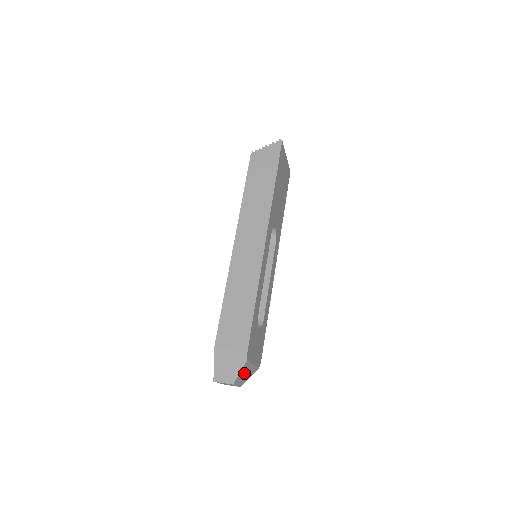
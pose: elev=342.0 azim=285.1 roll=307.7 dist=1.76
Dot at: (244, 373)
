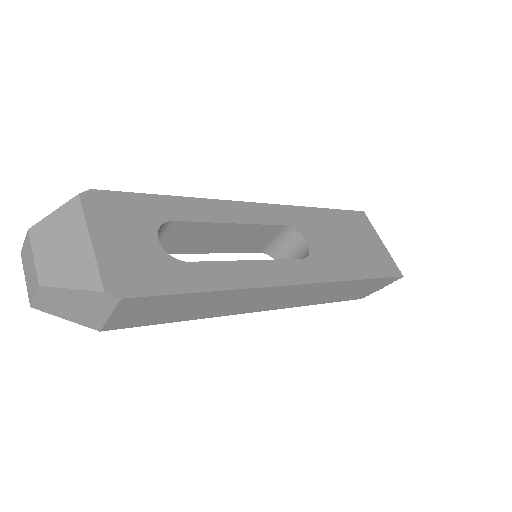
Dot at: (63, 236)
